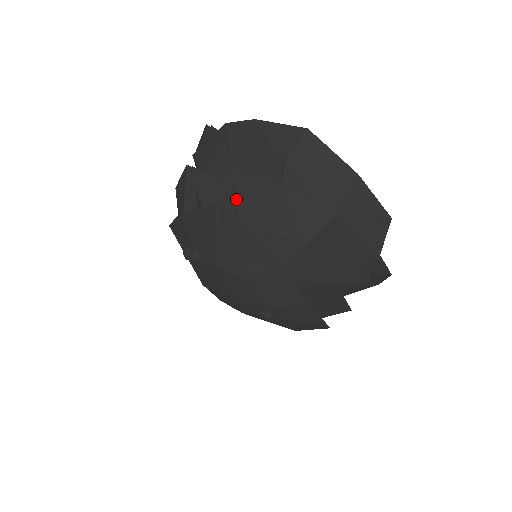
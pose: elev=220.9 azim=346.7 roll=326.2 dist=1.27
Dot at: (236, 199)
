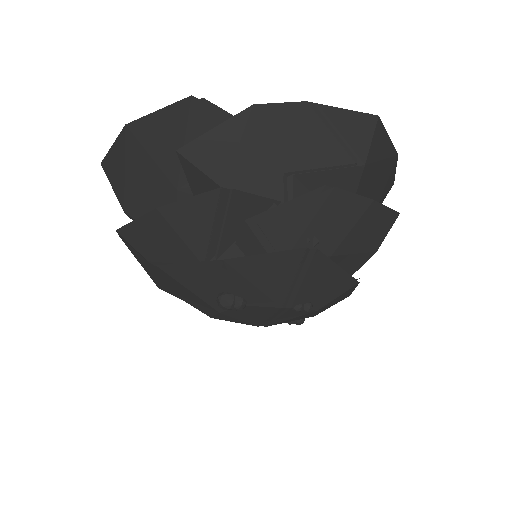
Dot at: (314, 227)
